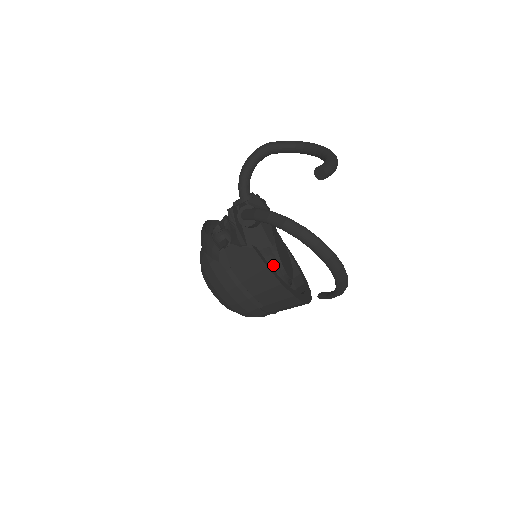
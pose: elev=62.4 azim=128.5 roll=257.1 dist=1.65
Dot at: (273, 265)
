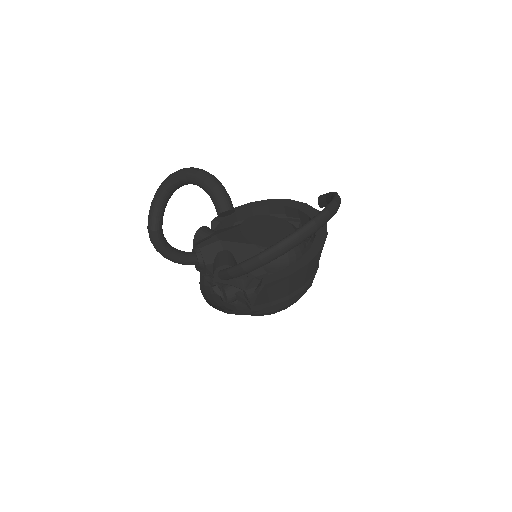
Dot at: (282, 258)
